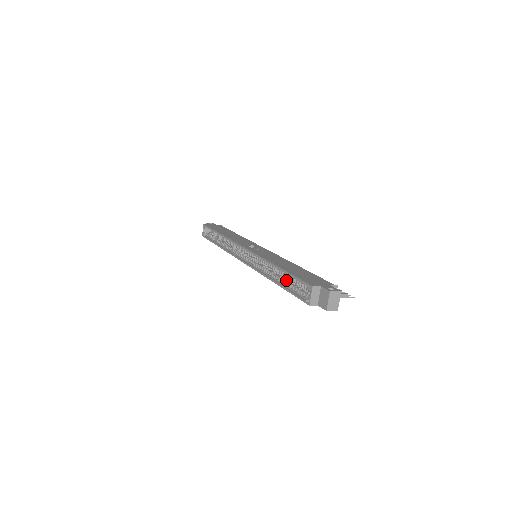
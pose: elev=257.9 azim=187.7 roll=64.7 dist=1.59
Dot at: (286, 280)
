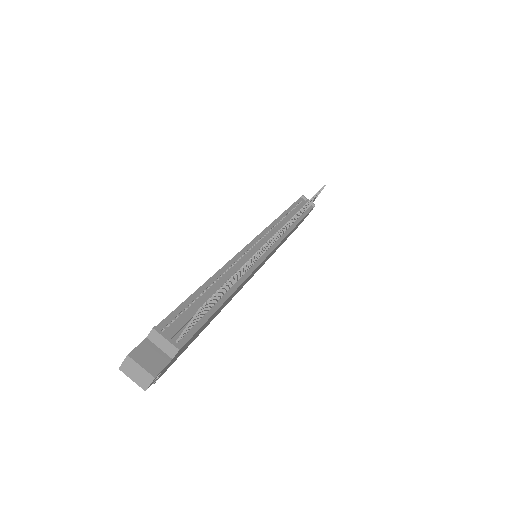
Dot at: occluded
